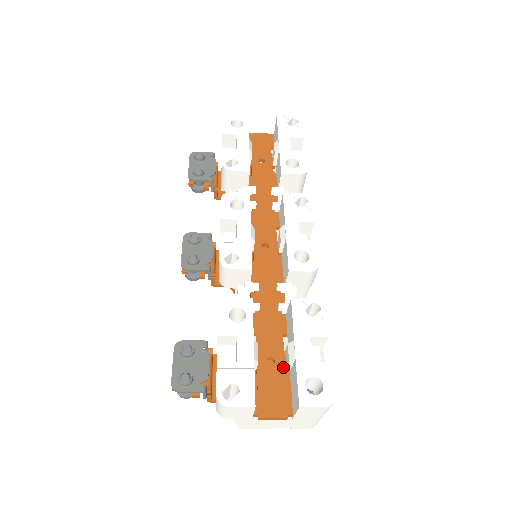
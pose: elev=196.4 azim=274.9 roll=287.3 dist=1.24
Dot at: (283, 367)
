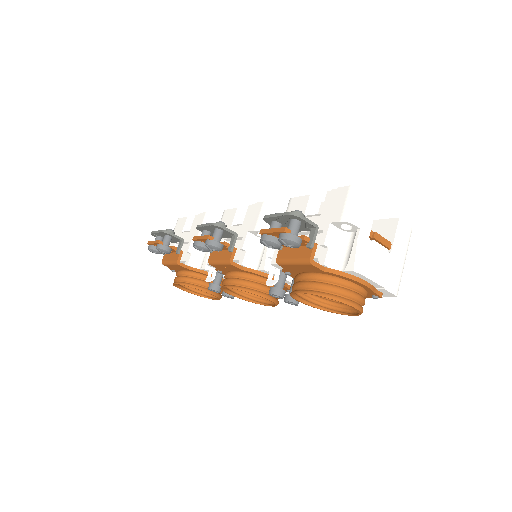
Dot at: occluded
